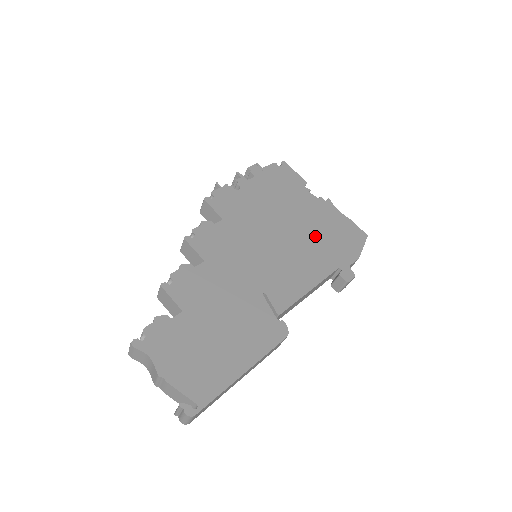
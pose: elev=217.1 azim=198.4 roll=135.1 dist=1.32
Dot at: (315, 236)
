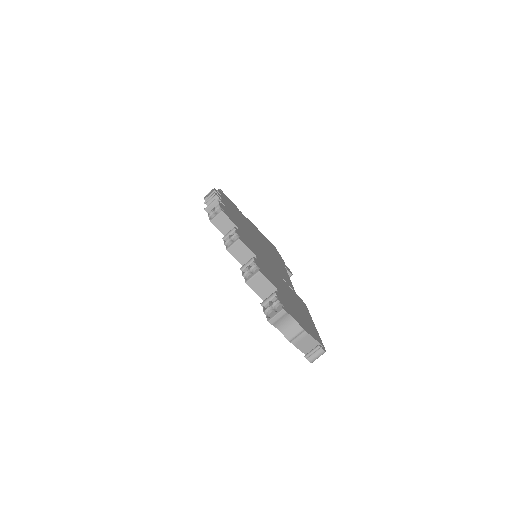
Dot at: (266, 245)
